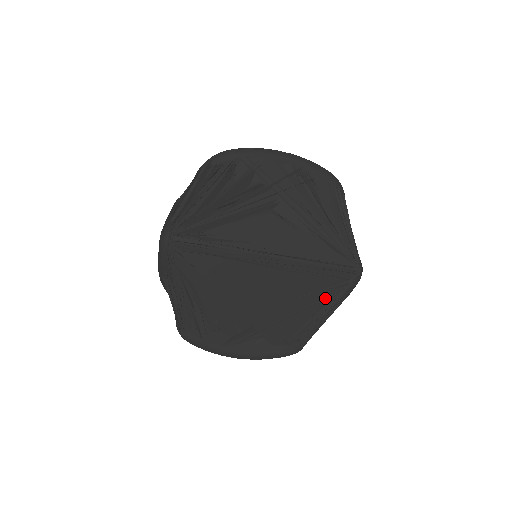
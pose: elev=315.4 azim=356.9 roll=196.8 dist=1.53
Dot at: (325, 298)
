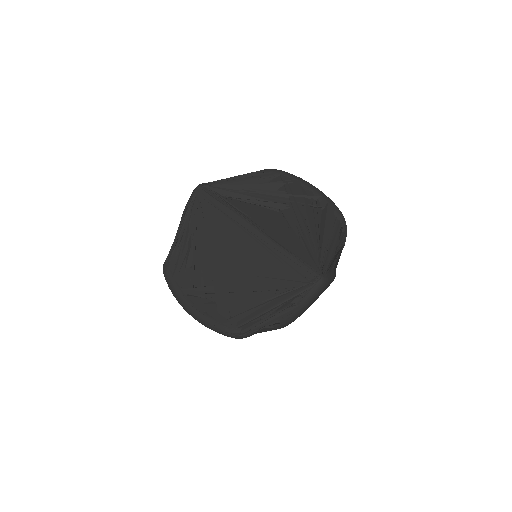
Dot at: (281, 289)
